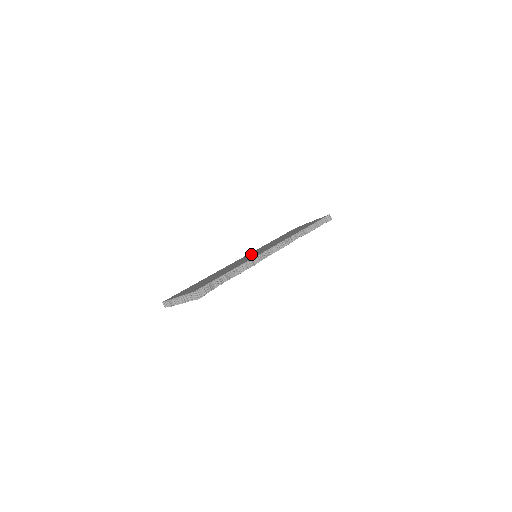
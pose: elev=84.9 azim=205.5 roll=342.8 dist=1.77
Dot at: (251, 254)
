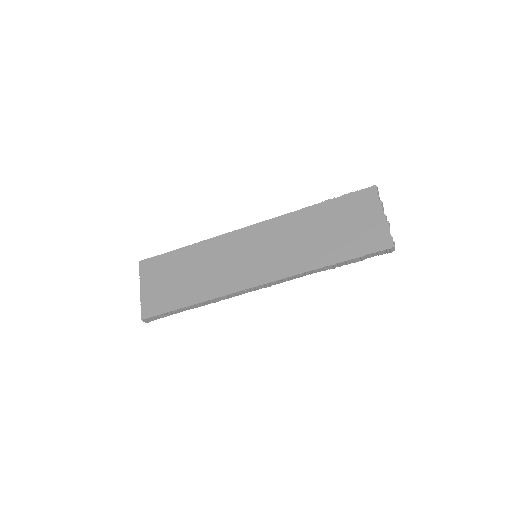
Dot at: (256, 244)
